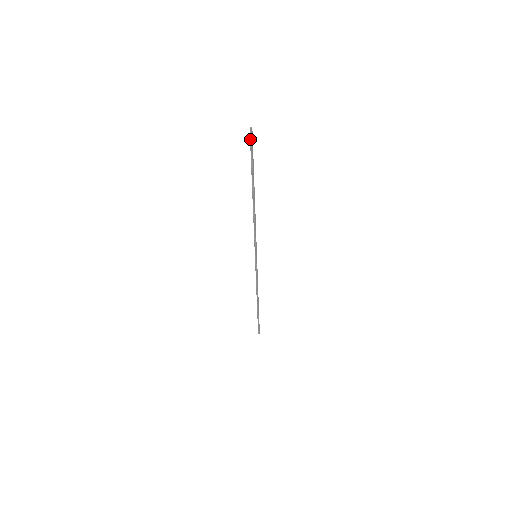
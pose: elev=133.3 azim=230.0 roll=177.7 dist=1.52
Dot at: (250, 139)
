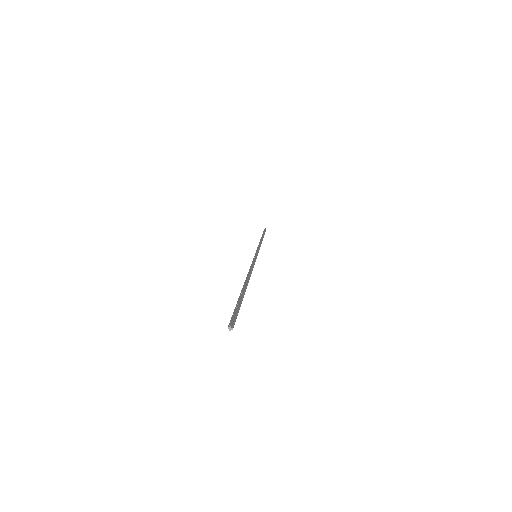
Dot at: (231, 320)
